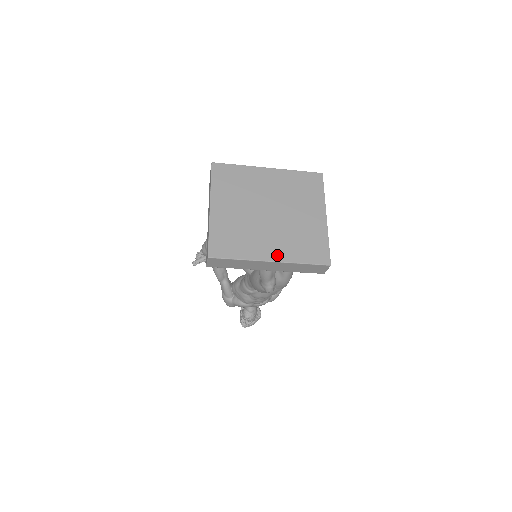
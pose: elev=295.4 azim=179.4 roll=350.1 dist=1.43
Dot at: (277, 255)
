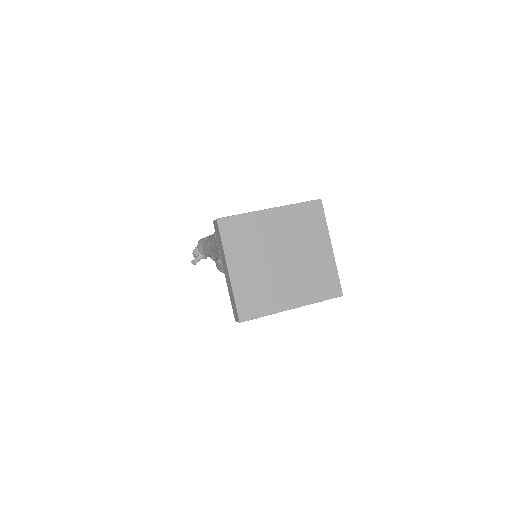
Dot at: (297, 301)
